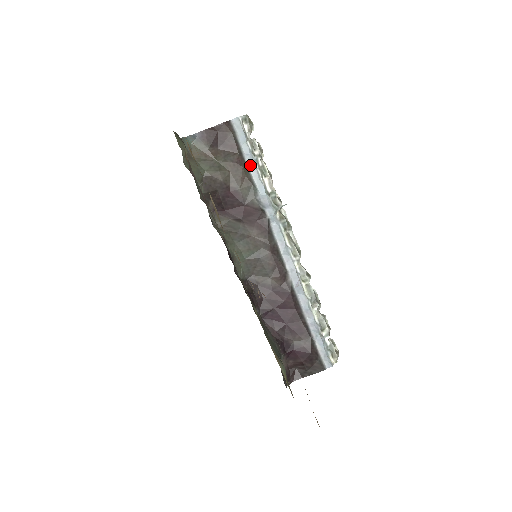
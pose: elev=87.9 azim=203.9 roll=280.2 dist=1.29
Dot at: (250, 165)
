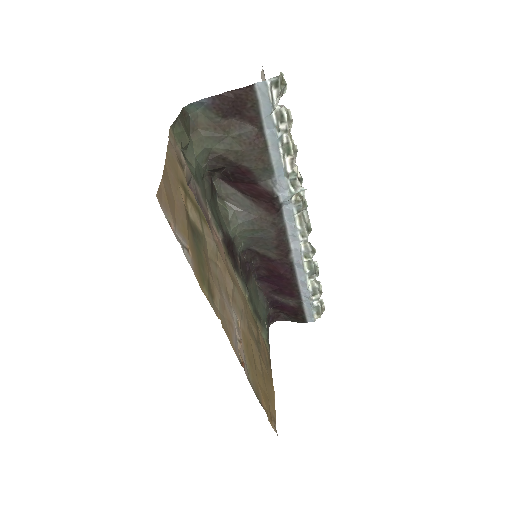
Dot at: (271, 143)
